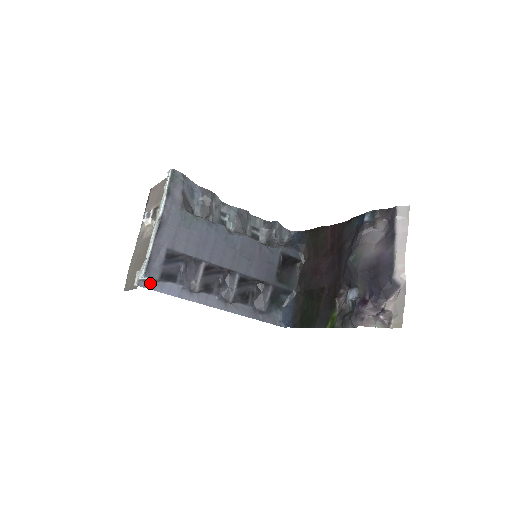
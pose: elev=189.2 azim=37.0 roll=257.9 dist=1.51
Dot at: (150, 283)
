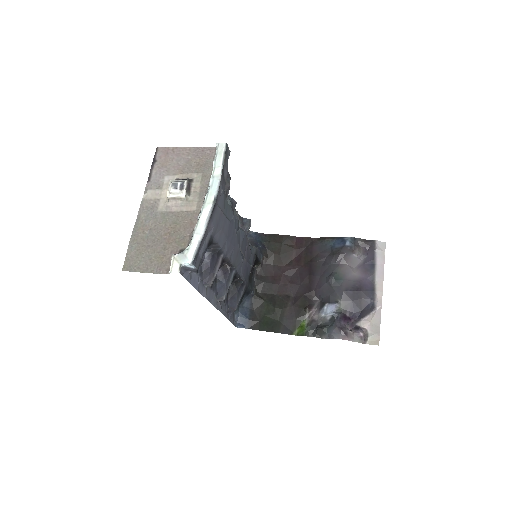
Dot at: (186, 271)
